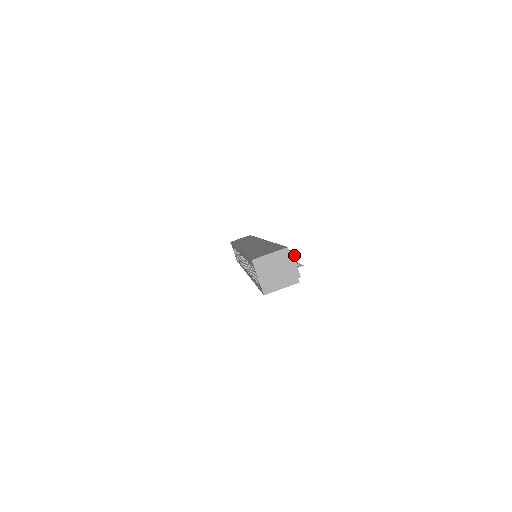
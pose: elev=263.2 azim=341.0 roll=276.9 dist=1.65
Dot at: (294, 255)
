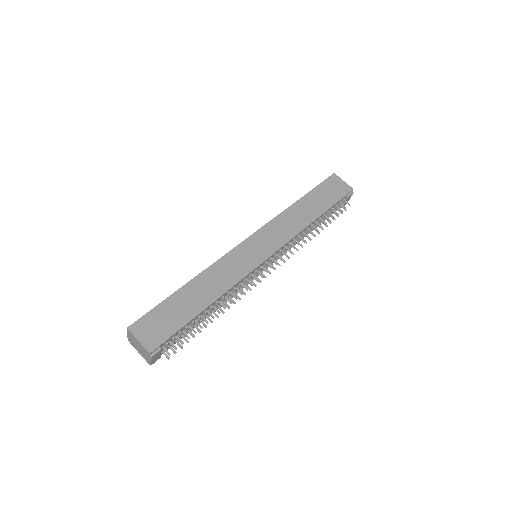
Dot at: (166, 352)
